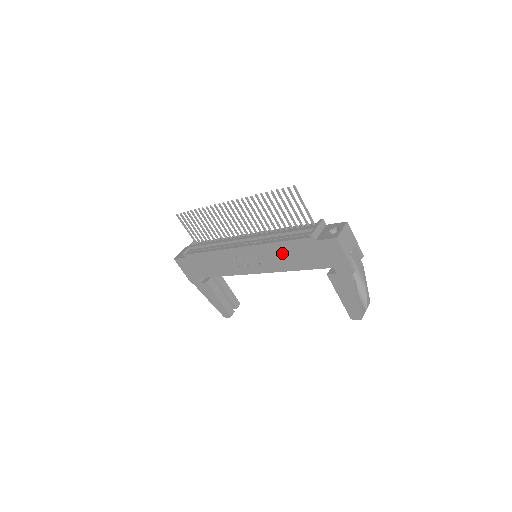
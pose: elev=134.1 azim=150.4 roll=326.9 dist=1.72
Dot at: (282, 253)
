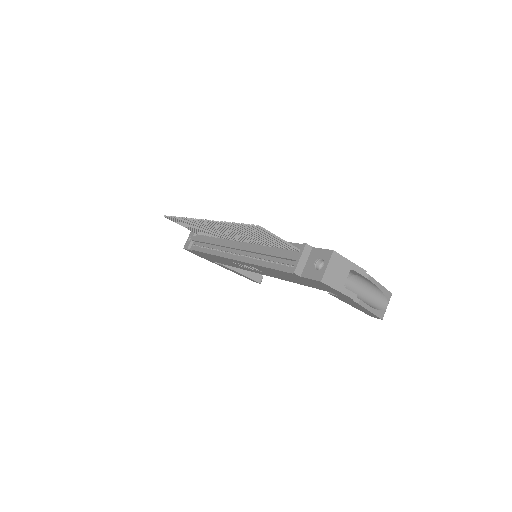
Dot at: (275, 273)
